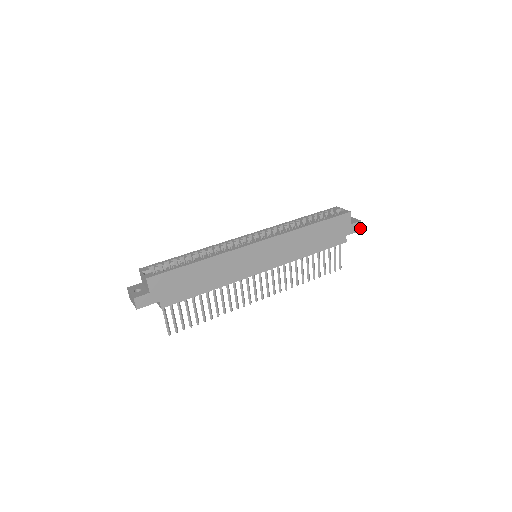
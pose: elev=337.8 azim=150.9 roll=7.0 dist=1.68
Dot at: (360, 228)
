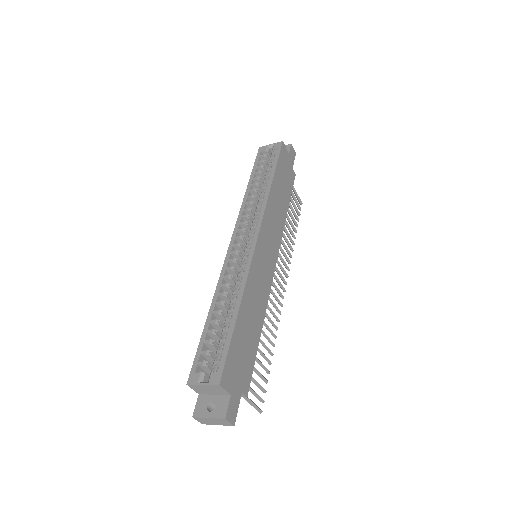
Dot at: (294, 152)
